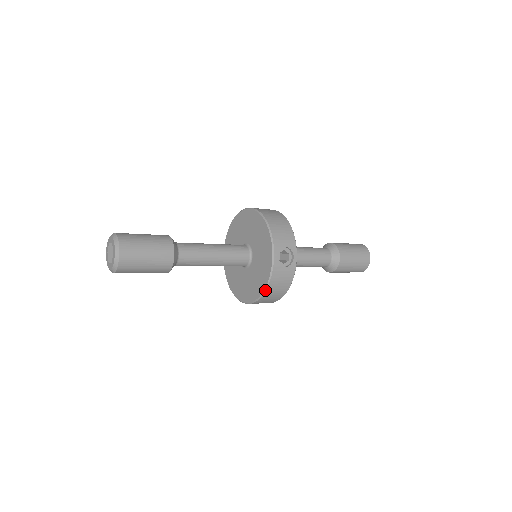
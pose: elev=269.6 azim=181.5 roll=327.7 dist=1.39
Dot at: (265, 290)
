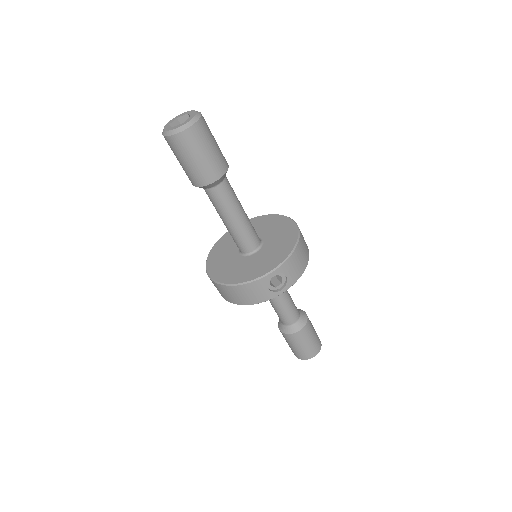
Dot at: (236, 285)
